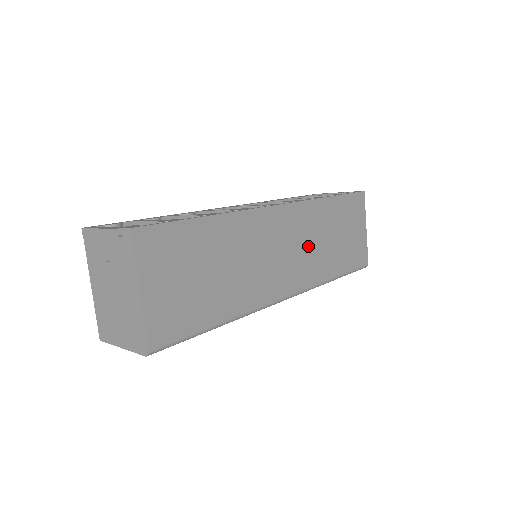
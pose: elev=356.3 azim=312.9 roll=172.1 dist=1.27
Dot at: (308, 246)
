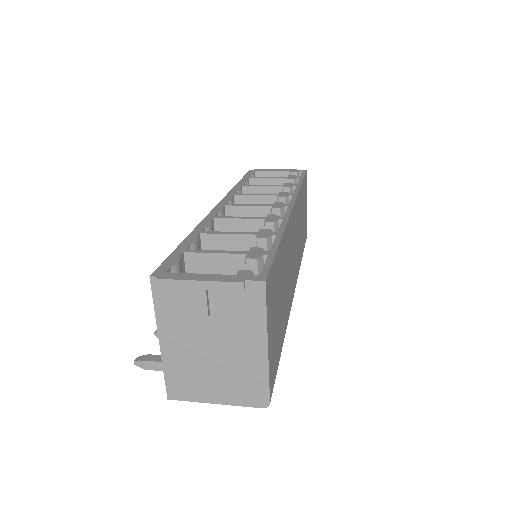
Dot at: (298, 238)
